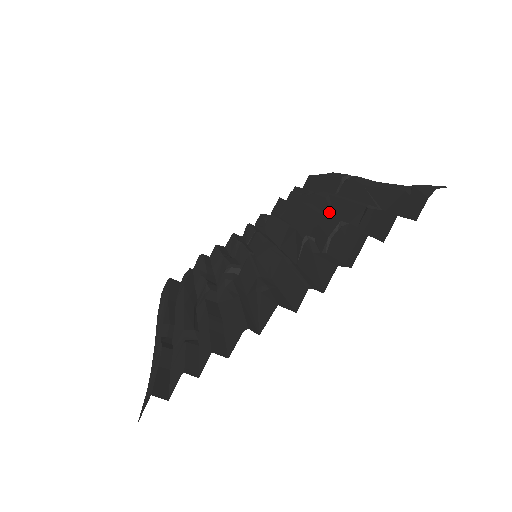
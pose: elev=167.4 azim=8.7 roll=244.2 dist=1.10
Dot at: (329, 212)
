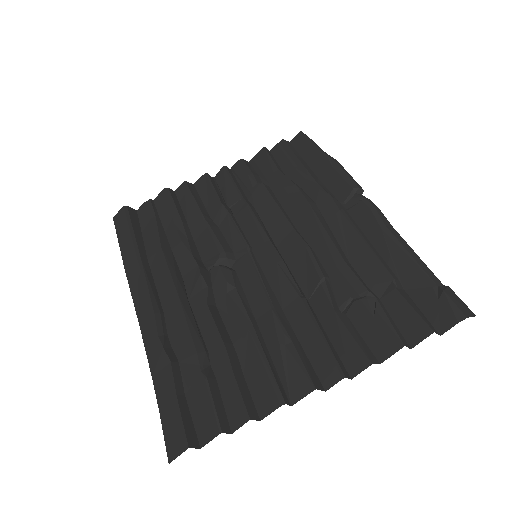
Dot at: (342, 242)
